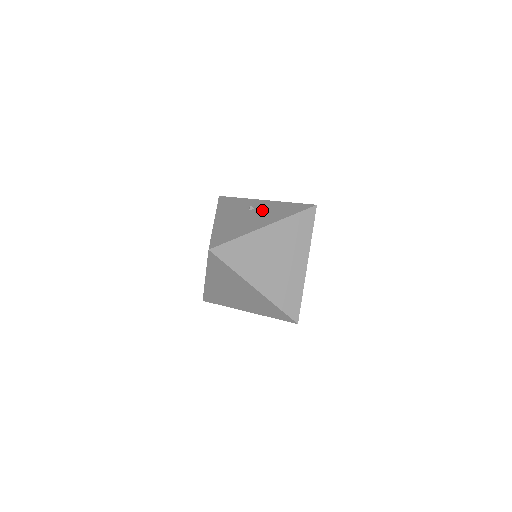
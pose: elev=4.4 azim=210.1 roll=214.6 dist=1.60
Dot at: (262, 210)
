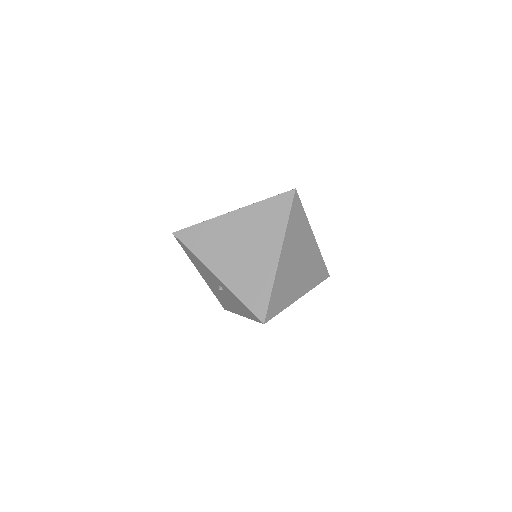
Dot at: occluded
